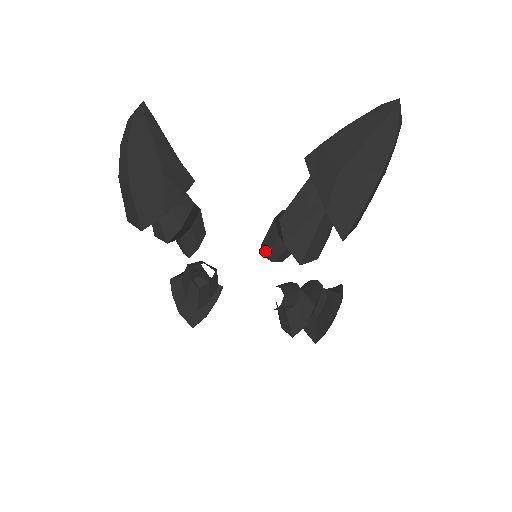
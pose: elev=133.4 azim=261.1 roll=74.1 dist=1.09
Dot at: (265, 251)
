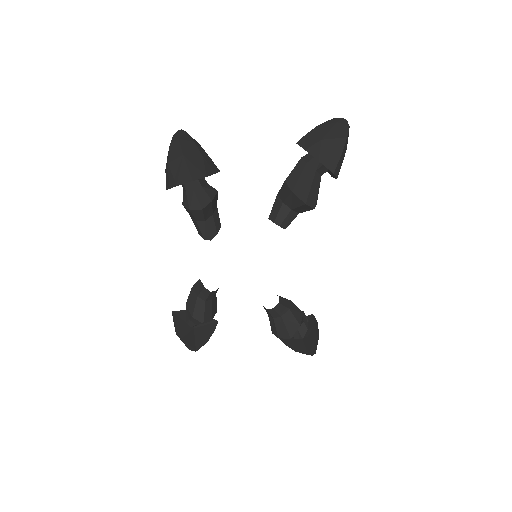
Dot at: (273, 219)
